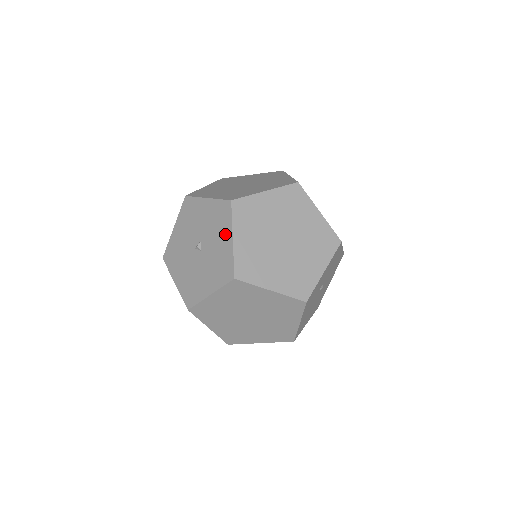
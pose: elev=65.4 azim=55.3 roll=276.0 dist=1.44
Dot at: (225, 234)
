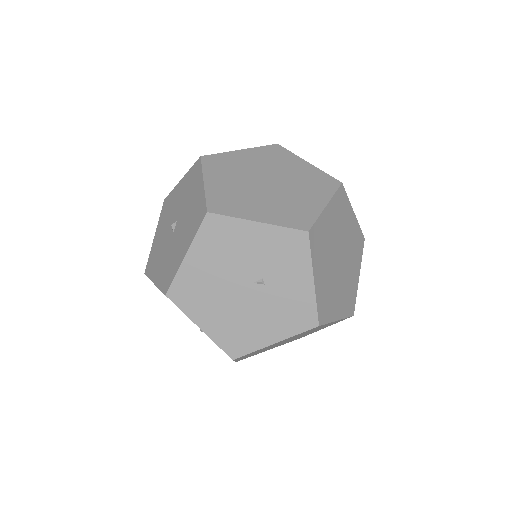
Dot at: (176, 192)
